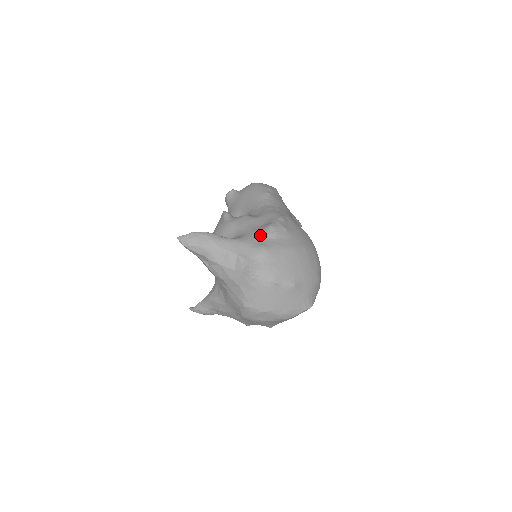
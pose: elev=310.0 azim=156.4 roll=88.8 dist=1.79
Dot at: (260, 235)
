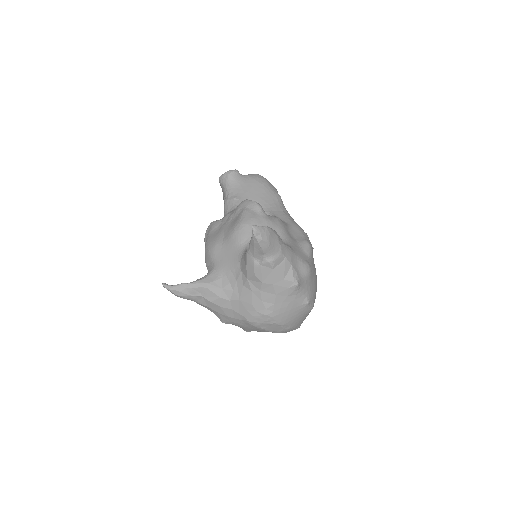
Dot at: (302, 250)
